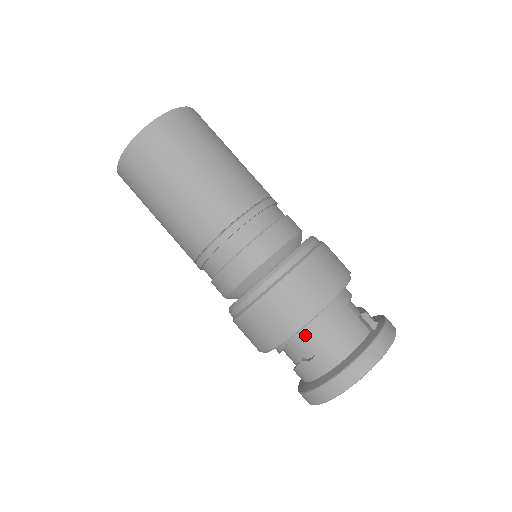
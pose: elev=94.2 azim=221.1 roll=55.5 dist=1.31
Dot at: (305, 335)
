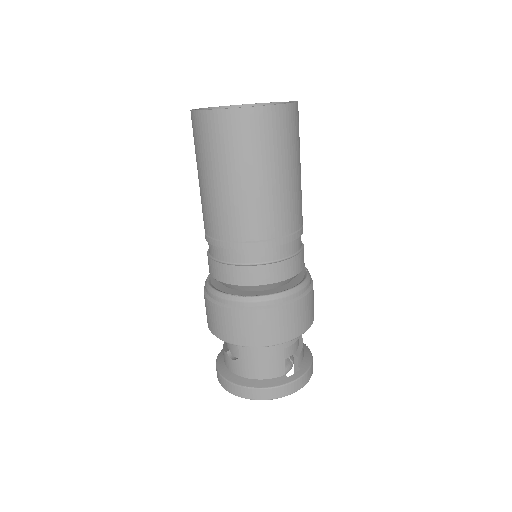
Dot at: (238, 346)
